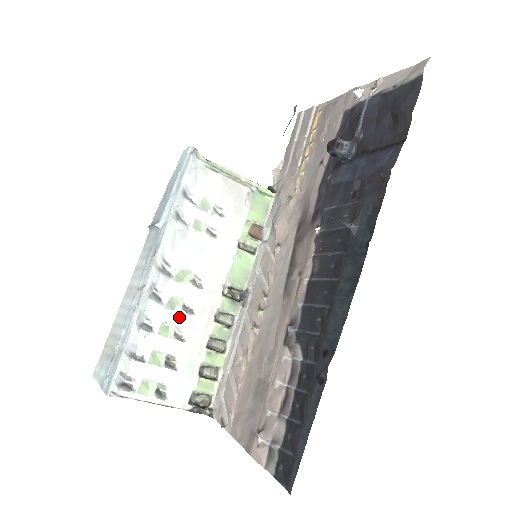
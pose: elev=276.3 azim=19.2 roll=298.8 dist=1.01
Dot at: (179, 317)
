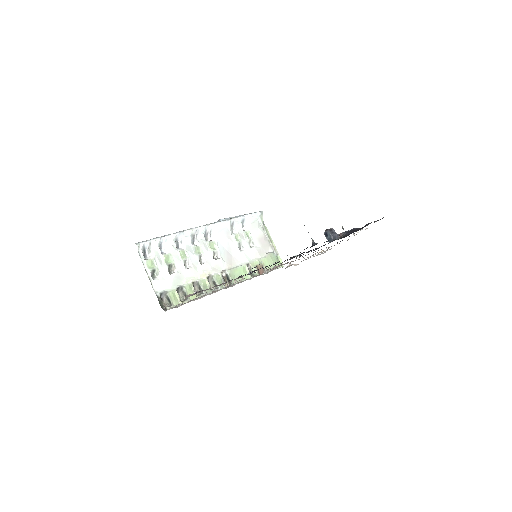
Dot at: (194, 257)
